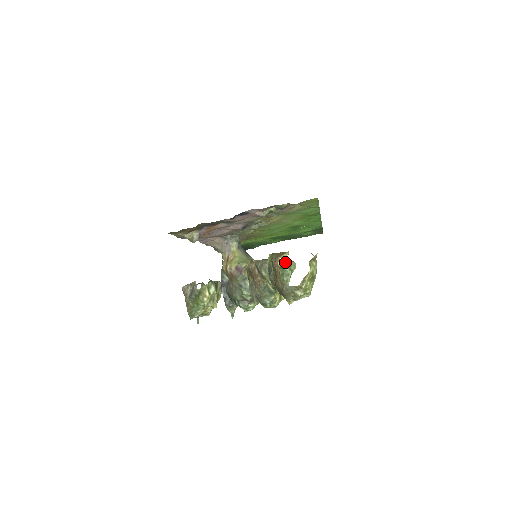
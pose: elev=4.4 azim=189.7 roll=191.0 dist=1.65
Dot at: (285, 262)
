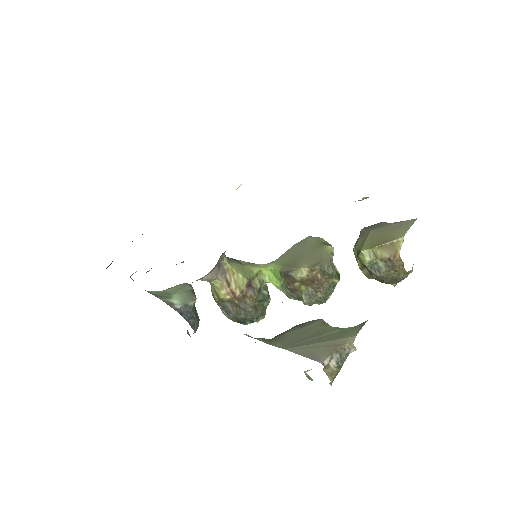
Dot at: (329, 245)
